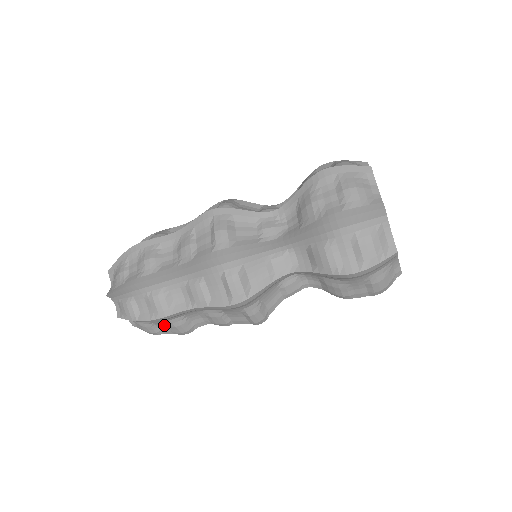
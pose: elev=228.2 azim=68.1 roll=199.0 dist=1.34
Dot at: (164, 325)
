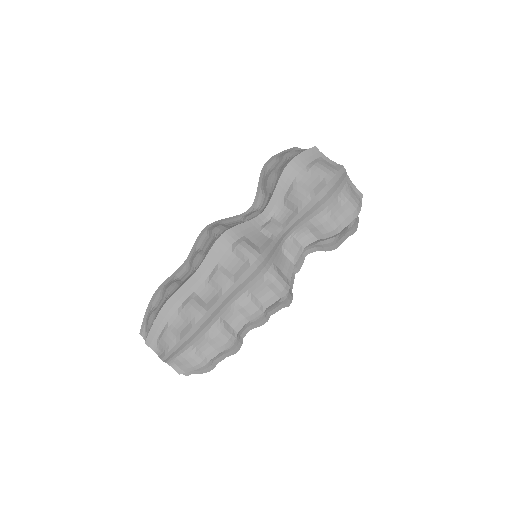
Dot at: (207, 343)
